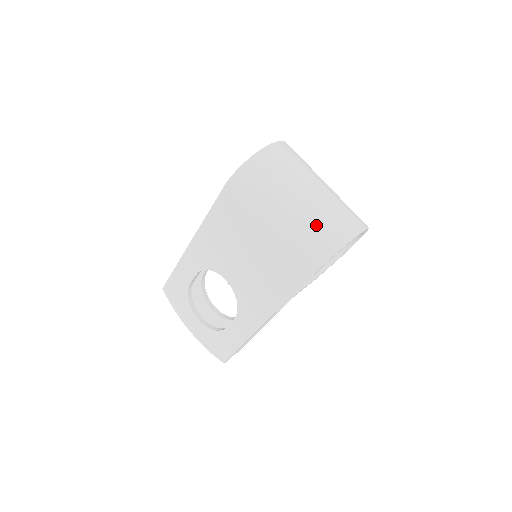
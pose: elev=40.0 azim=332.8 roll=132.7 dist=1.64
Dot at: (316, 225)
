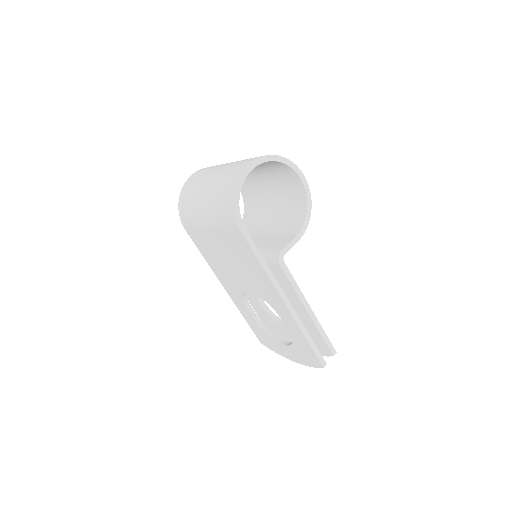
Dot at: (218, 191)
